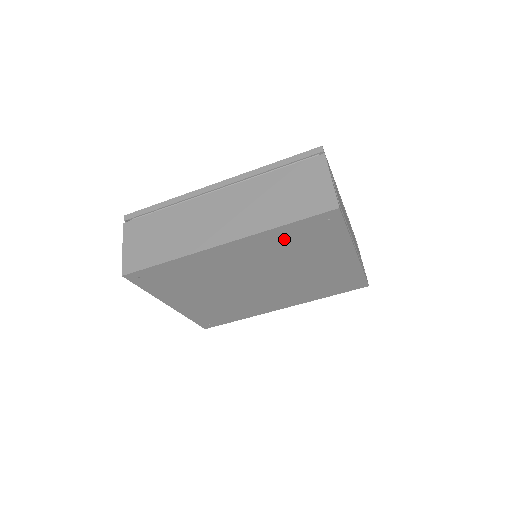
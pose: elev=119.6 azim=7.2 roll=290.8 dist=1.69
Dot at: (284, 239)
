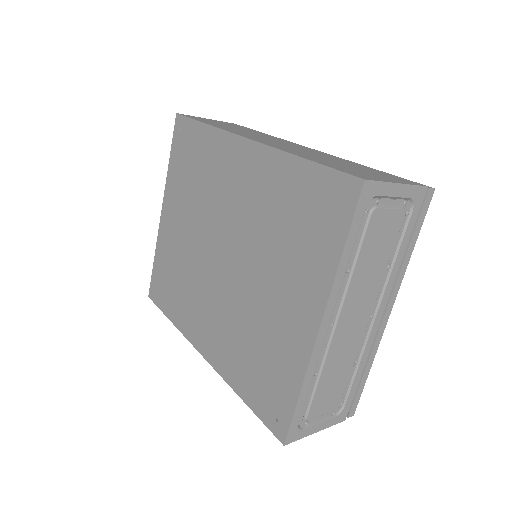
Dot at: (287, 190)
